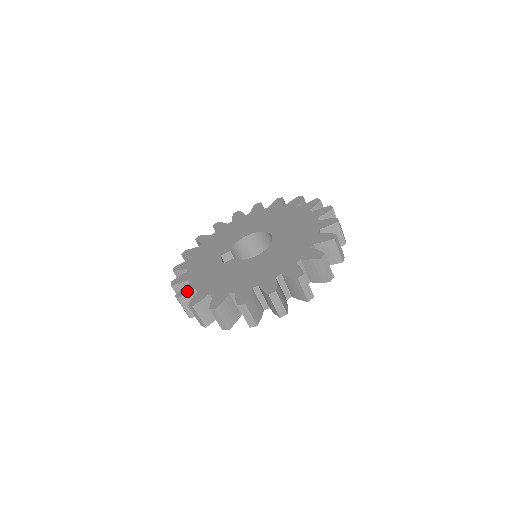
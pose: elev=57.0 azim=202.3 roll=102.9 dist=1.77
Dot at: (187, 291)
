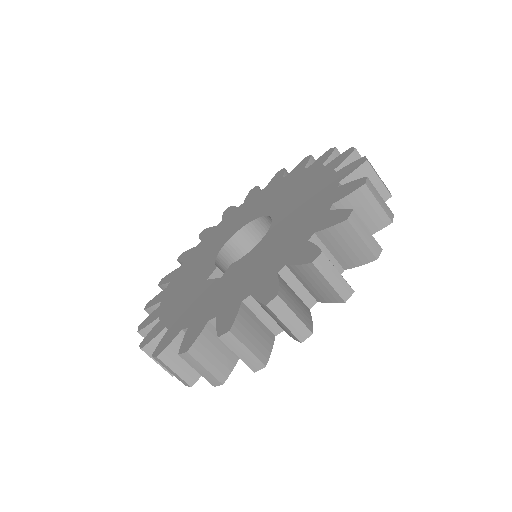
Dot at: (196, 333)
